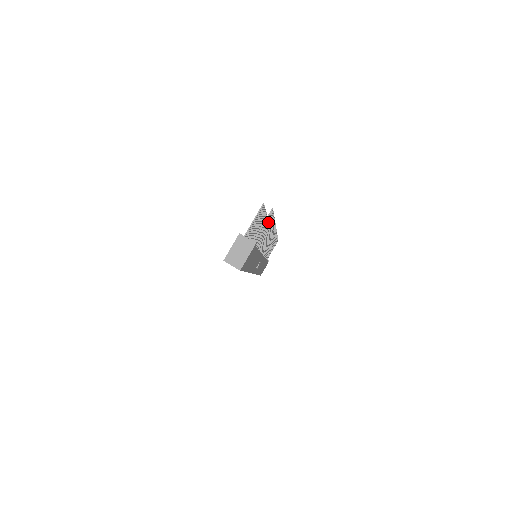
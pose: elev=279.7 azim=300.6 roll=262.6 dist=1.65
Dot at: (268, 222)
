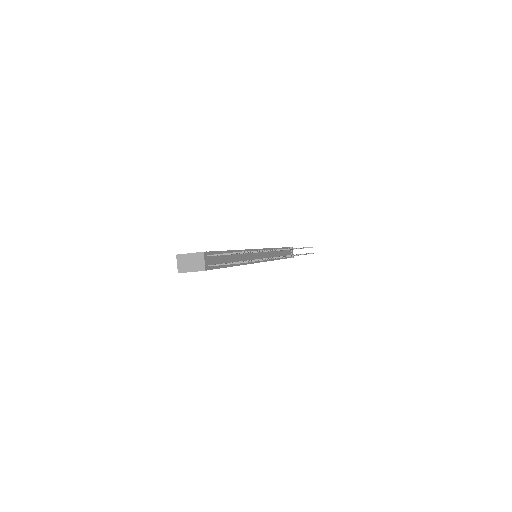
Dot at: occluded
